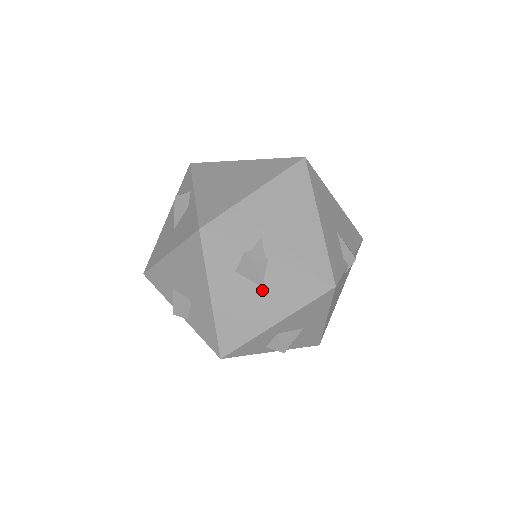
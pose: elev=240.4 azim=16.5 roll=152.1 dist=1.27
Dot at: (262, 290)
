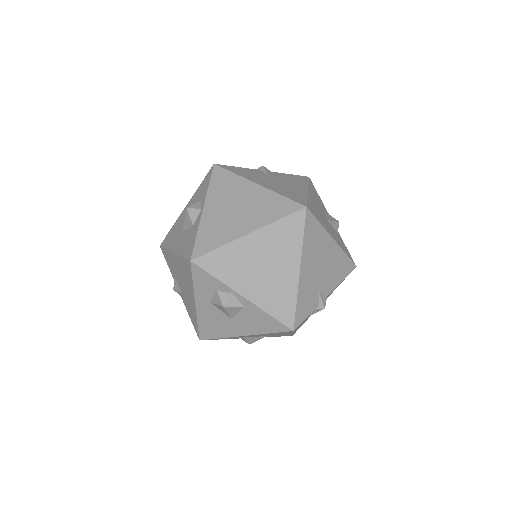
Dot at: occluded
